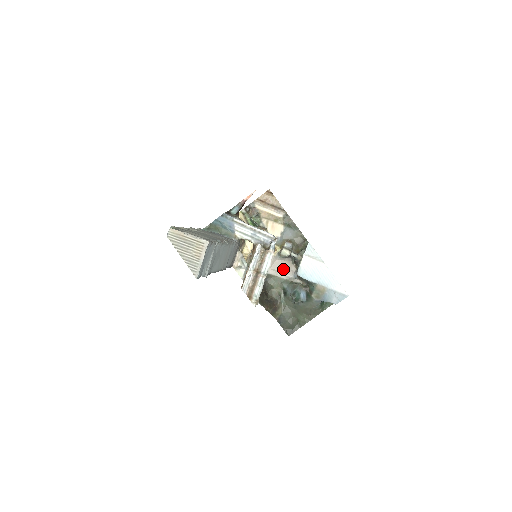
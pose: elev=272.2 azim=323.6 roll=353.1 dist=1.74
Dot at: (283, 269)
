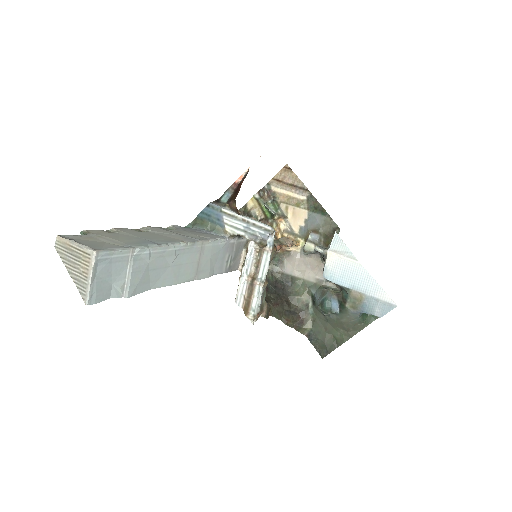
Dot at: (310, 269)
